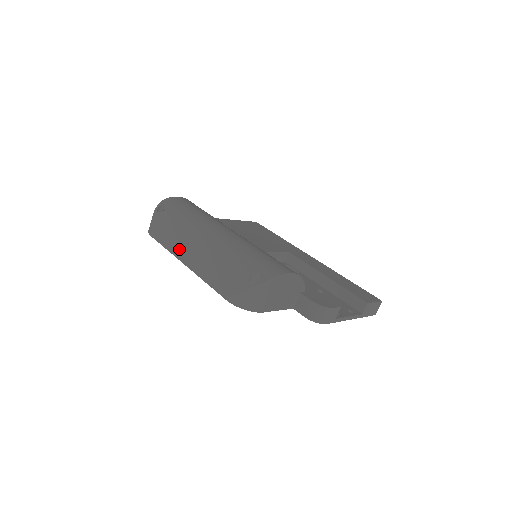
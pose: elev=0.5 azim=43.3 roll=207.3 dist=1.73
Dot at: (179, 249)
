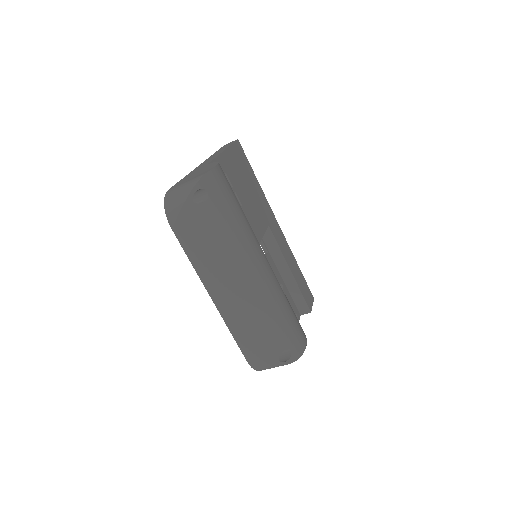
Dot at: (212, 278)
